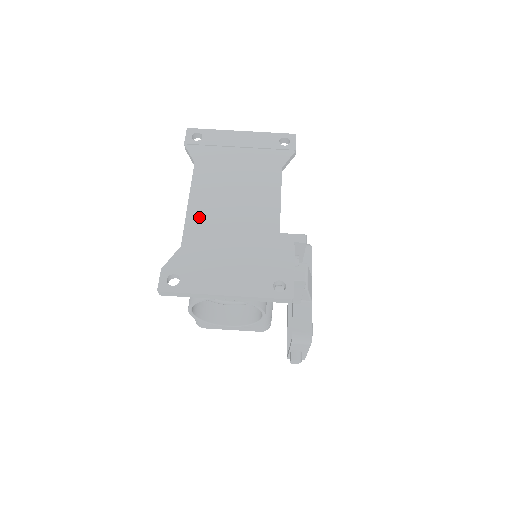
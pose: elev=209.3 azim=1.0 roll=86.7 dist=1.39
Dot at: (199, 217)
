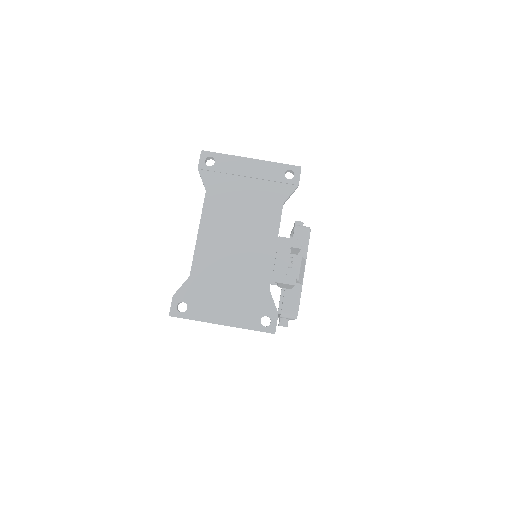
Dot at: (206, 249)
